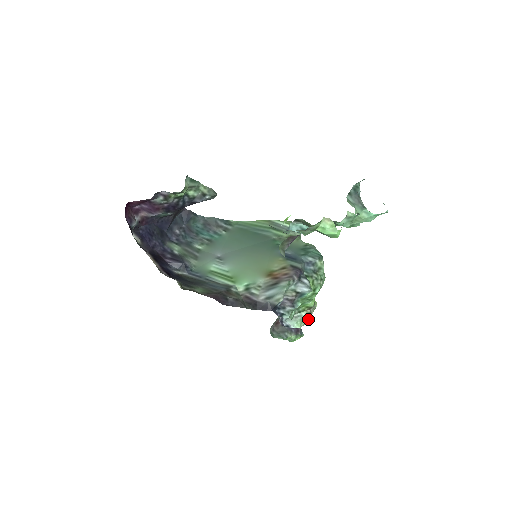
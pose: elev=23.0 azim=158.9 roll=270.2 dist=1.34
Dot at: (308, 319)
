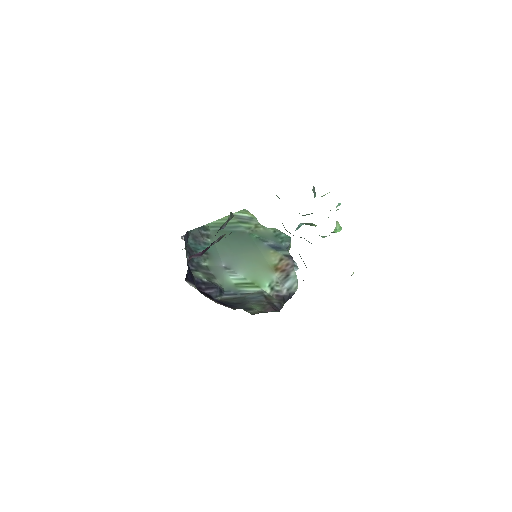
Dot at: occluded
